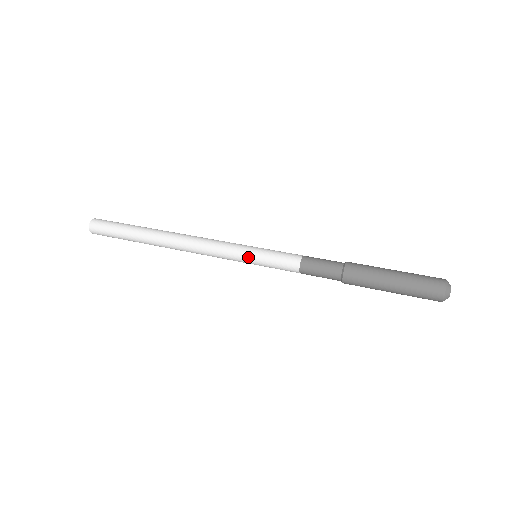
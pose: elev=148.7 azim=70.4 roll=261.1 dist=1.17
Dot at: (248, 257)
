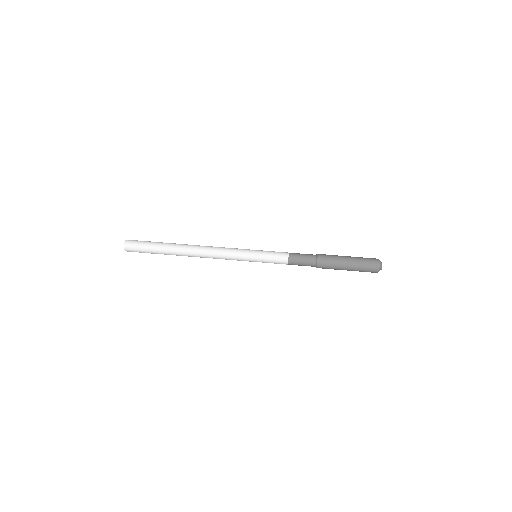
Dot at: (252, 257)
